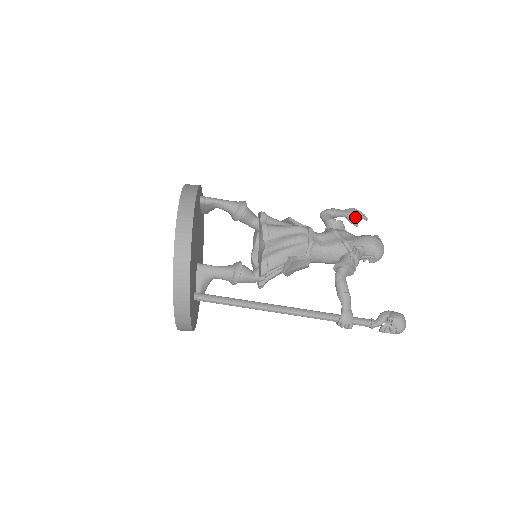
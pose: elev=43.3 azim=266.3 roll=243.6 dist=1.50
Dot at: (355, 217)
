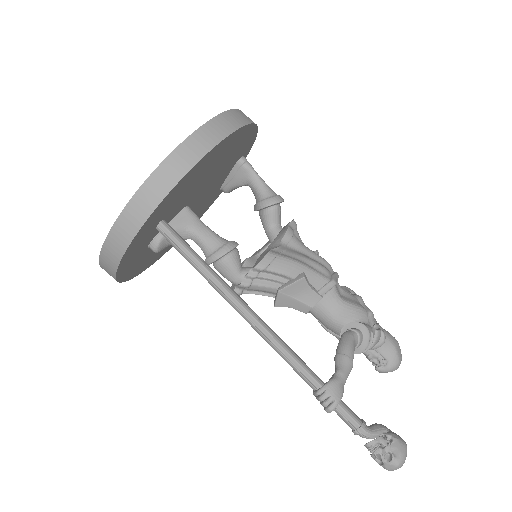
Dot at: occluded
